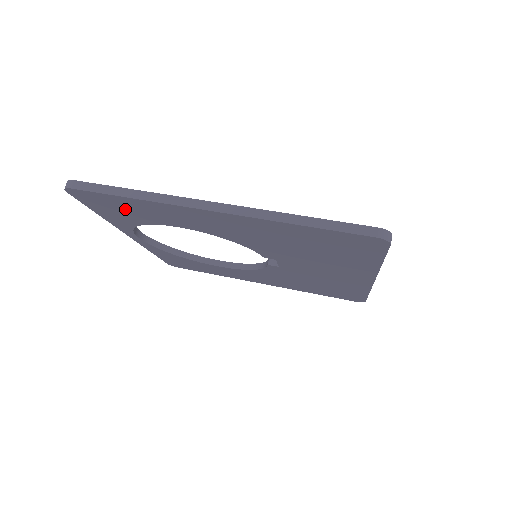
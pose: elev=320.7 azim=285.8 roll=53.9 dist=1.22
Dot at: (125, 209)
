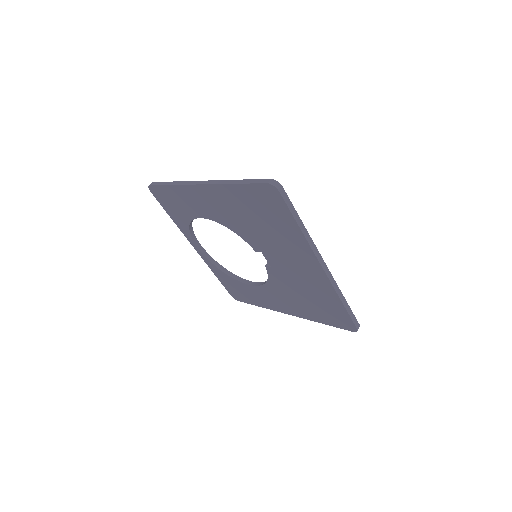
Dot at: (175, 203)
